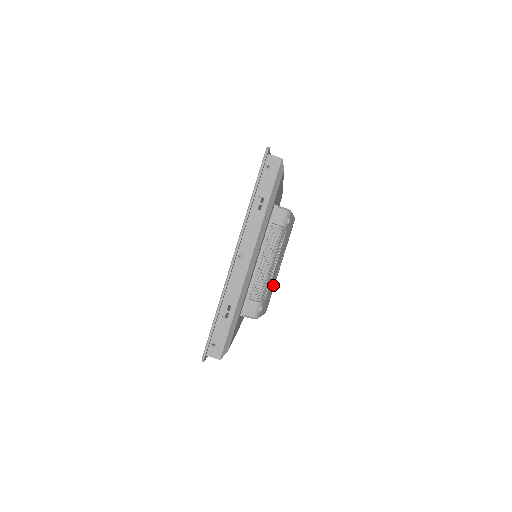
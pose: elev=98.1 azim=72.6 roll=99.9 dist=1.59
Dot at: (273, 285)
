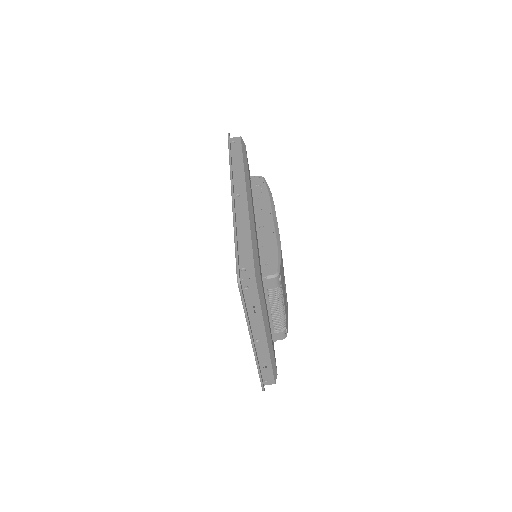
Dot at: (286, 298)
